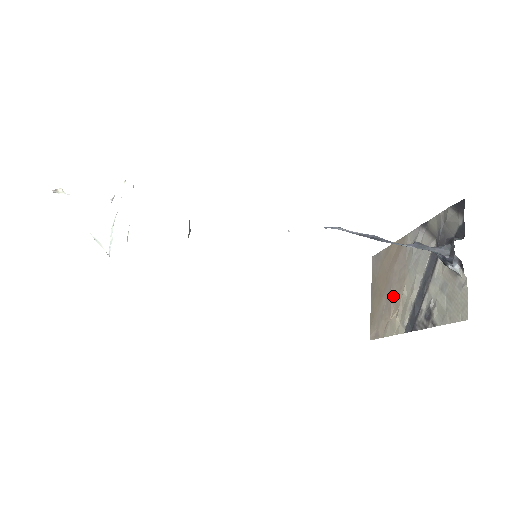
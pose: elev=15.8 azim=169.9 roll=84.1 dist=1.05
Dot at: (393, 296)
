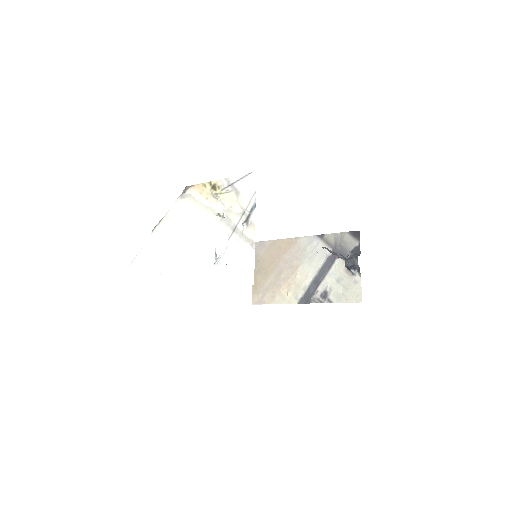
Dot at: (284, 277)
